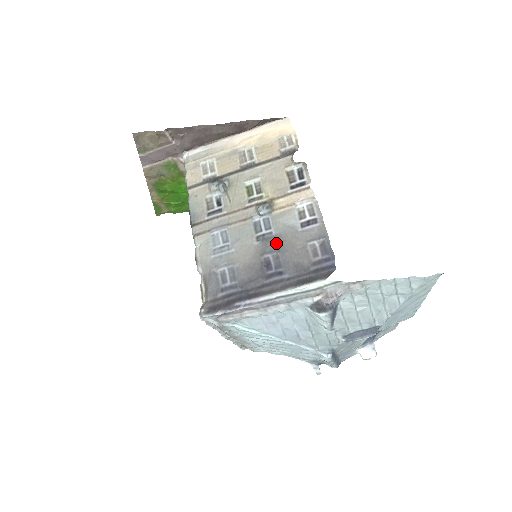
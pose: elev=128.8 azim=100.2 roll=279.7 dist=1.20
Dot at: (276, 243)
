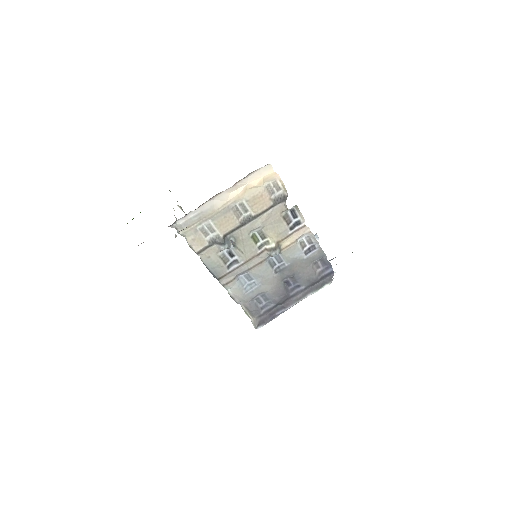
Dot at: (291, 271)
